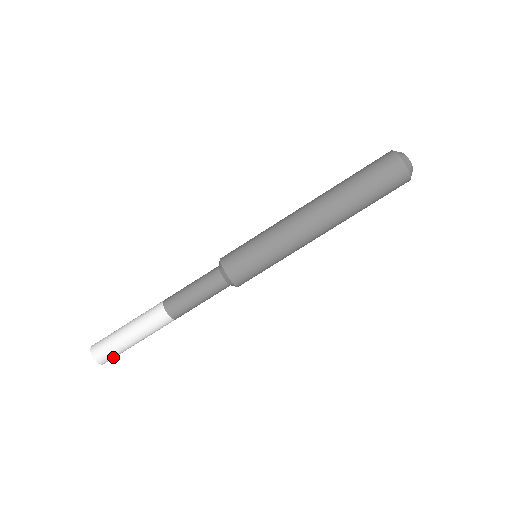
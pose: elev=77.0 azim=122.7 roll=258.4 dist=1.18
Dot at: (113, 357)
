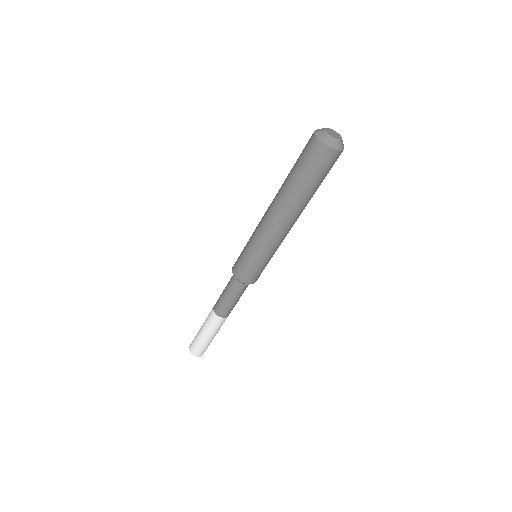
Dot at: (201, 351)
